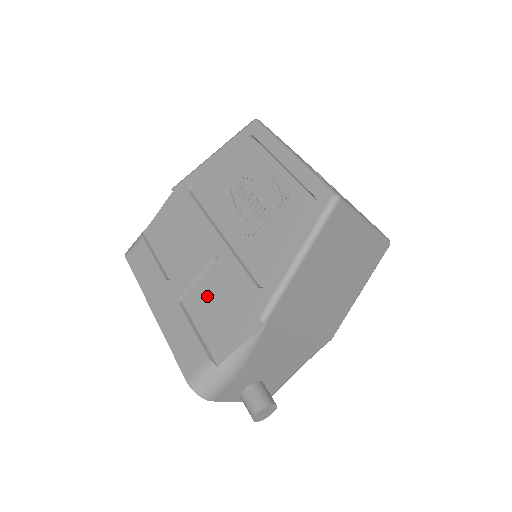
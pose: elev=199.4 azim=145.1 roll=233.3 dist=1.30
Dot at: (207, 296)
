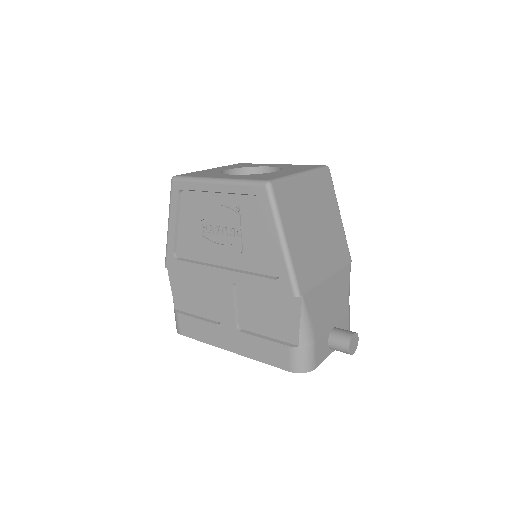
Dot at: (252, 312)
